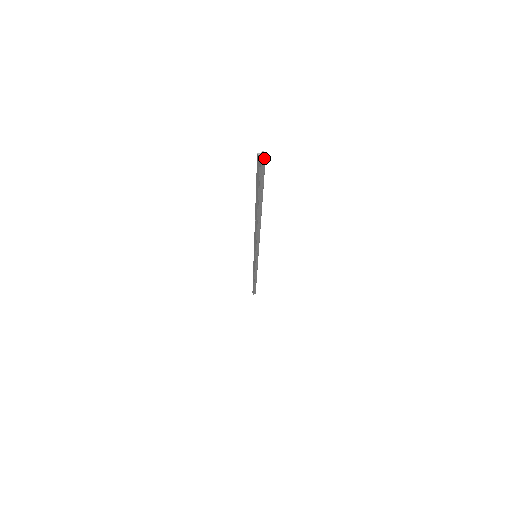
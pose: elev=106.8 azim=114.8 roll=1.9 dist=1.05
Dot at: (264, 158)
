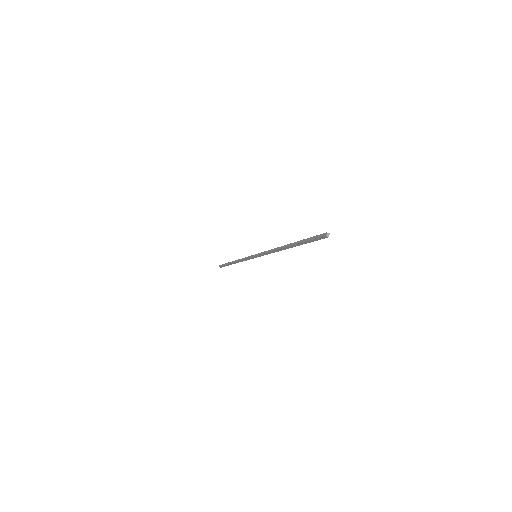
Dot at: (328, 235)
